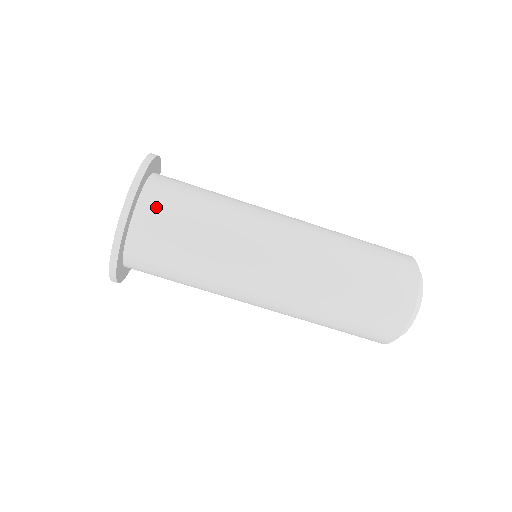
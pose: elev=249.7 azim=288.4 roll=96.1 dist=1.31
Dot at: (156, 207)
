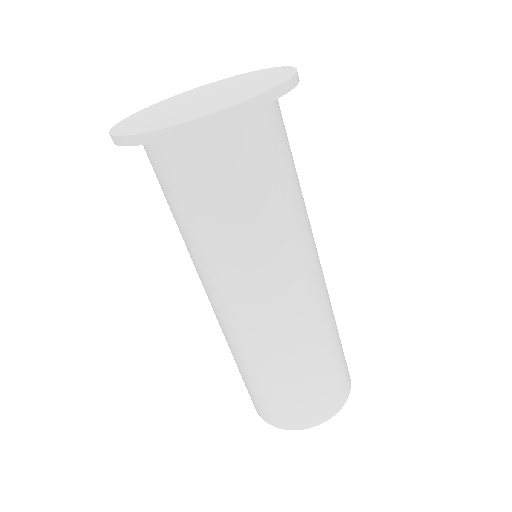
Dot at: (263, 130)
